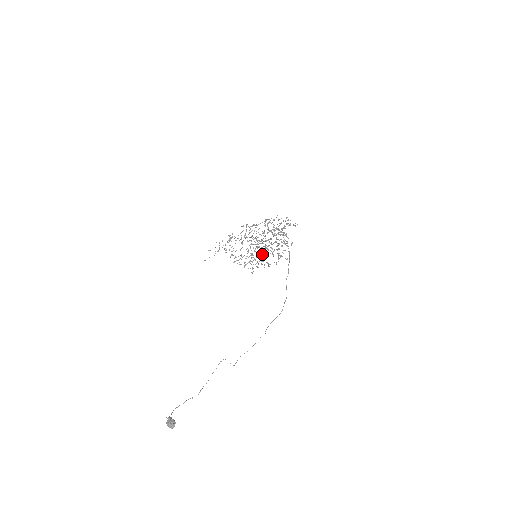
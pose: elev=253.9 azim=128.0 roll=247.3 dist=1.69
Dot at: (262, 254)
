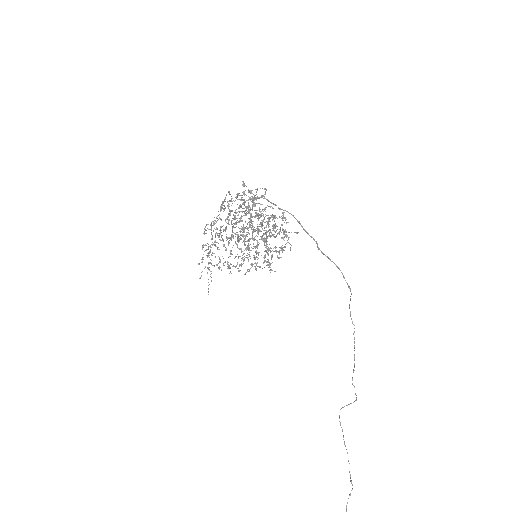
Dot at: occluded
